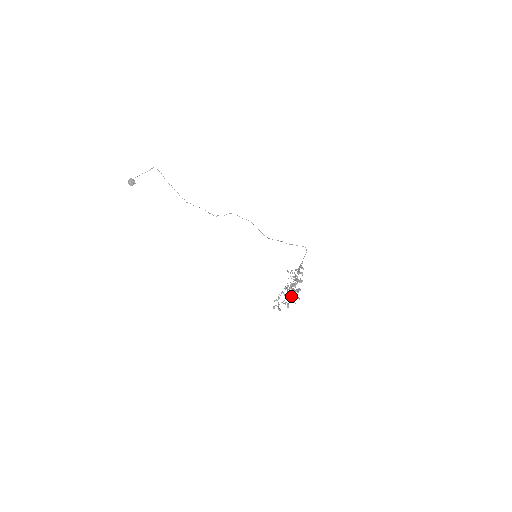
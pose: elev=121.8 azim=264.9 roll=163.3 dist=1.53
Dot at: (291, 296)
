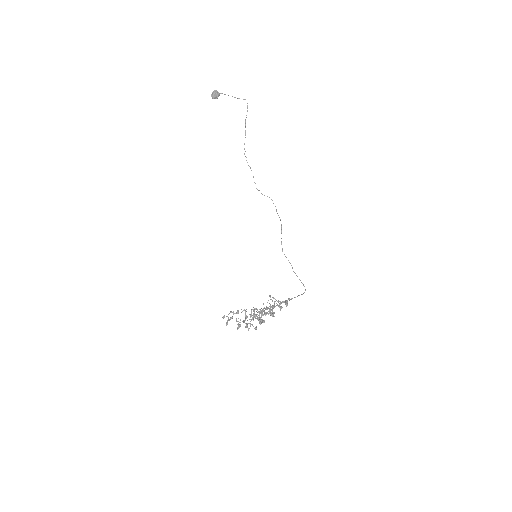
Dot at: (251, 320)
